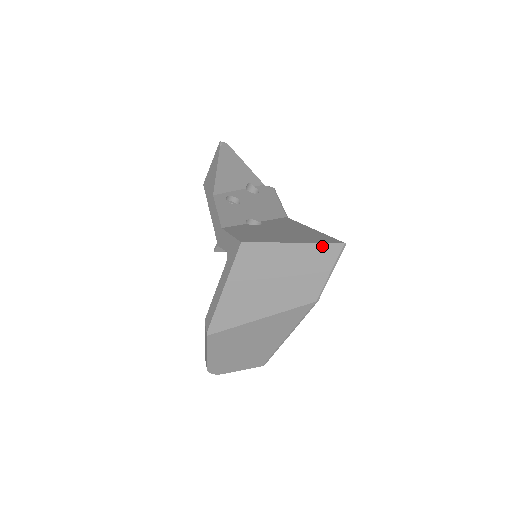
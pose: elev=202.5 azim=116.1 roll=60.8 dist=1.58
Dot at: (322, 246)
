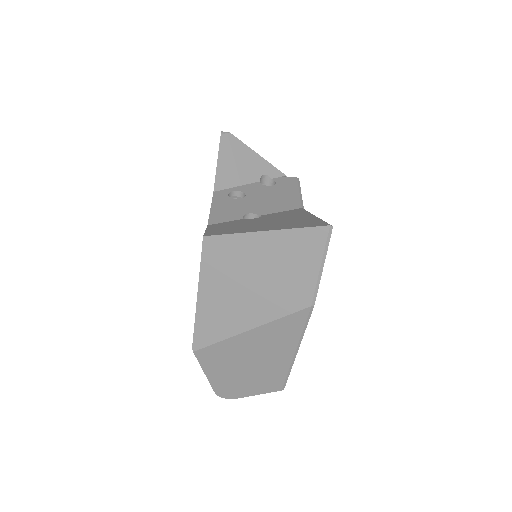
Dot at: (301, 232)
